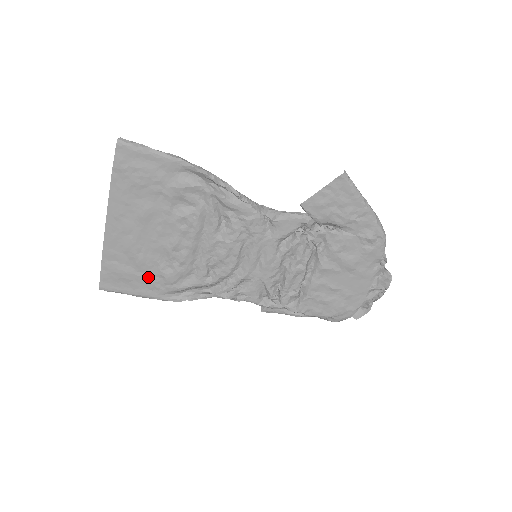
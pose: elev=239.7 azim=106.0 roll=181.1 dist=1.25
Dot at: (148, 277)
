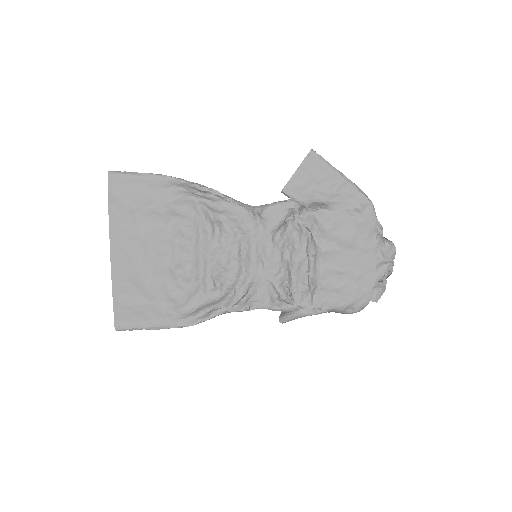
Dot at: (159, 304)
